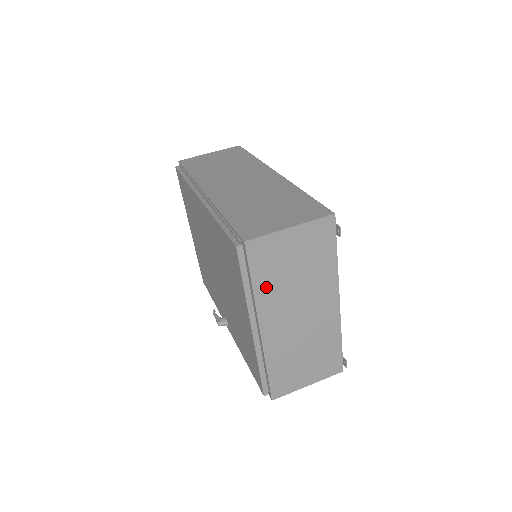
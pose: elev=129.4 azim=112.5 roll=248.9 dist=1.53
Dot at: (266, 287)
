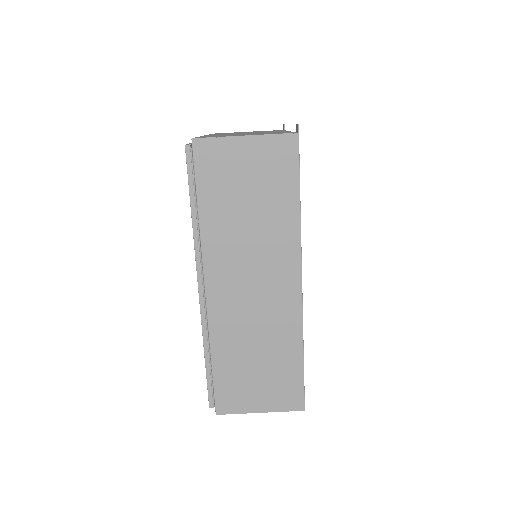
Dot at: occluded
